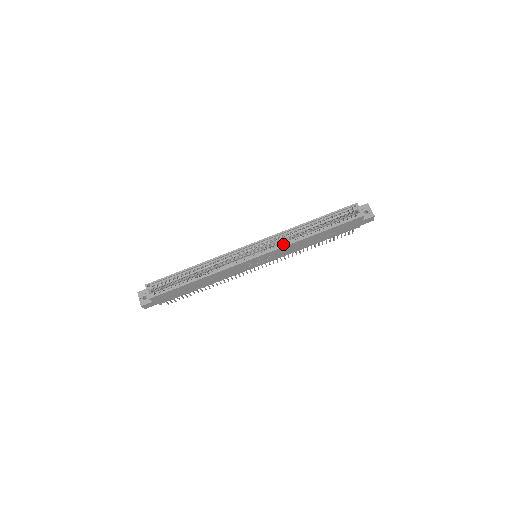
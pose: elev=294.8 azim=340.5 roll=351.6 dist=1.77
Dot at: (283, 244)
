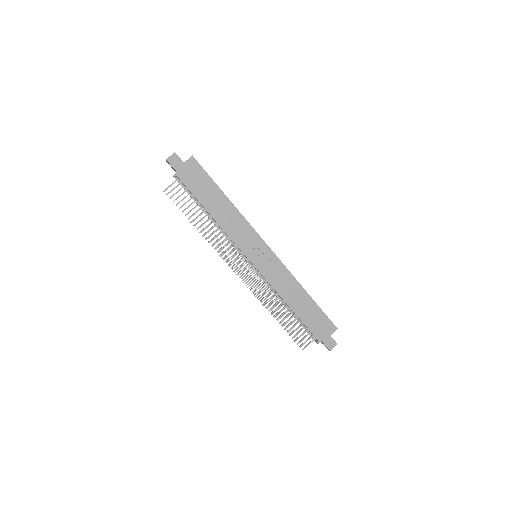
Dot at: (285, 269)
